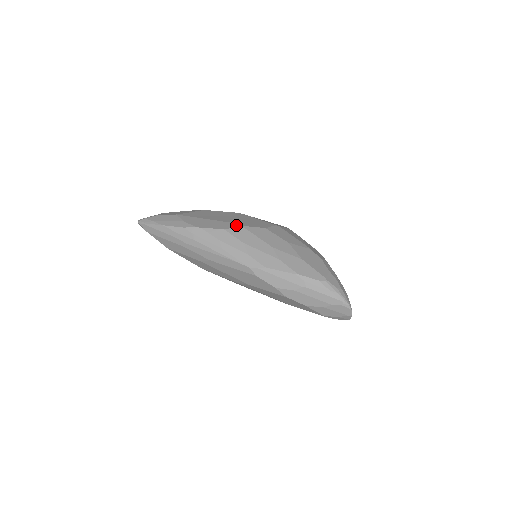
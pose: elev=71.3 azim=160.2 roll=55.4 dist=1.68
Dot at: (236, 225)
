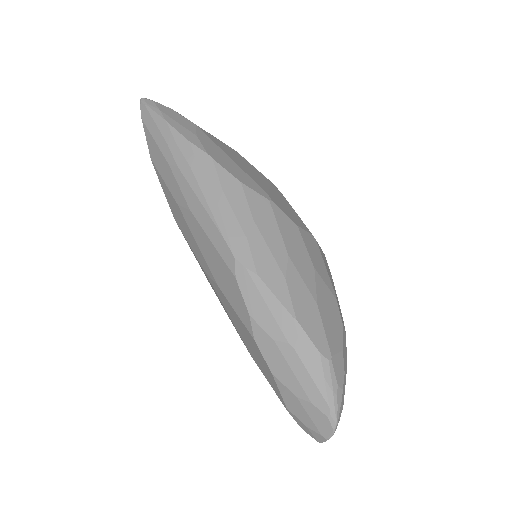
Dot at: (262, 191)
